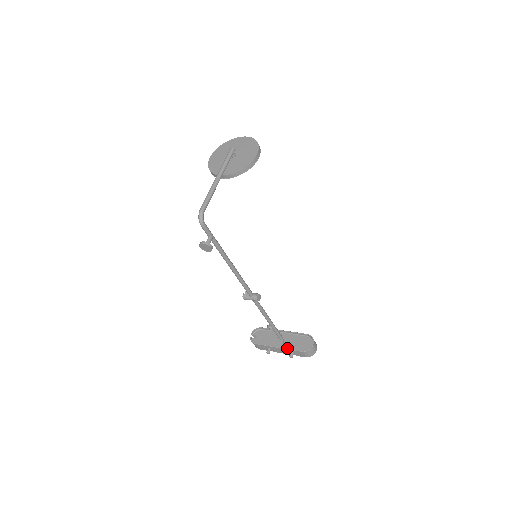
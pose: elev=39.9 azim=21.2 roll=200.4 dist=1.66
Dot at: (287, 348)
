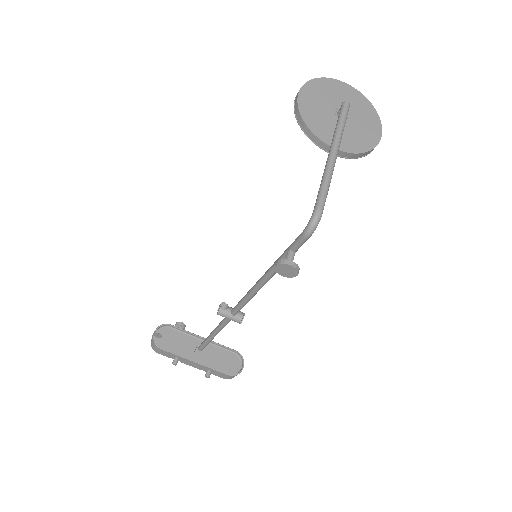
Dot at: (208, 366)
